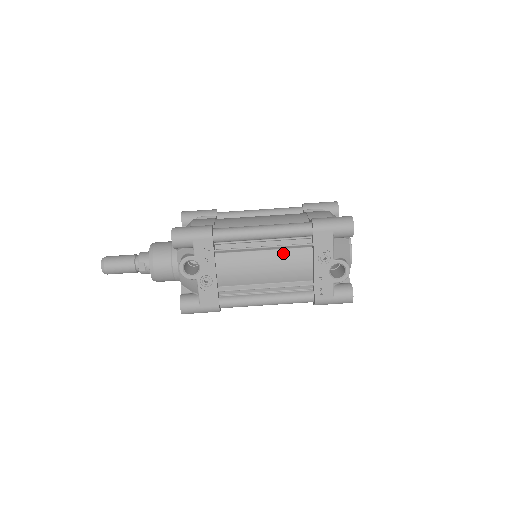
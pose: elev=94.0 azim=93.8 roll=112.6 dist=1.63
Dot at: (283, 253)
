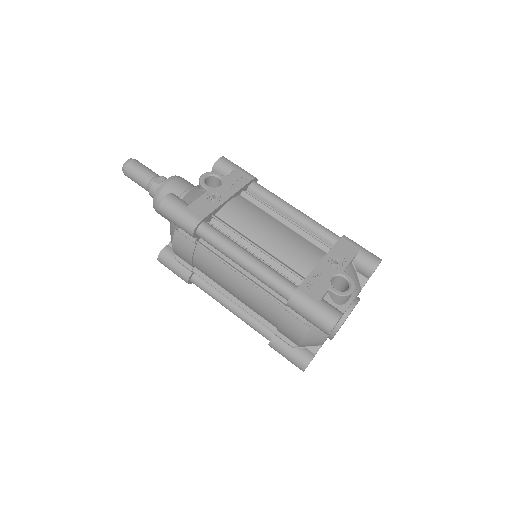
Dot at: (298, 236)
